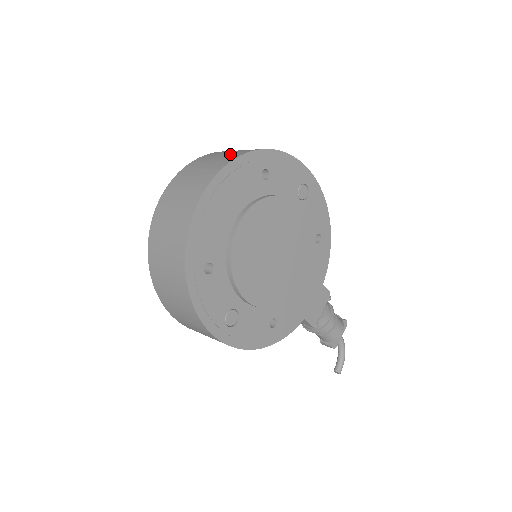
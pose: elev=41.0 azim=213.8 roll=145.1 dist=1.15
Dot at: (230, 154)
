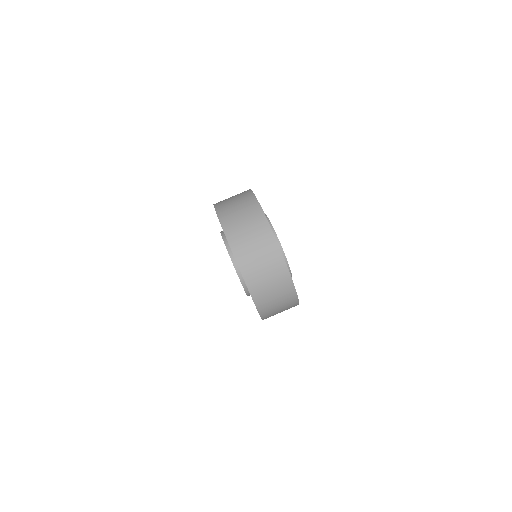
Dot at: (248, 212)
